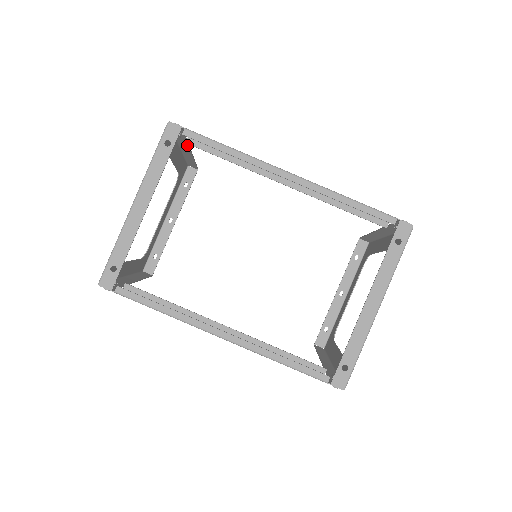
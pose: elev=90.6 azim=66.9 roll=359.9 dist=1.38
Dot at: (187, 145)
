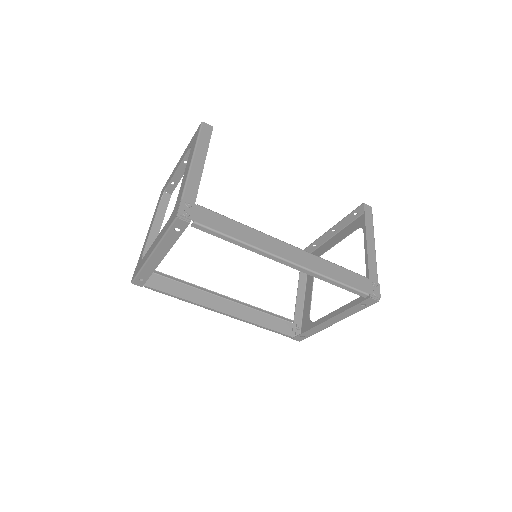
Dot at: (198, 183)
